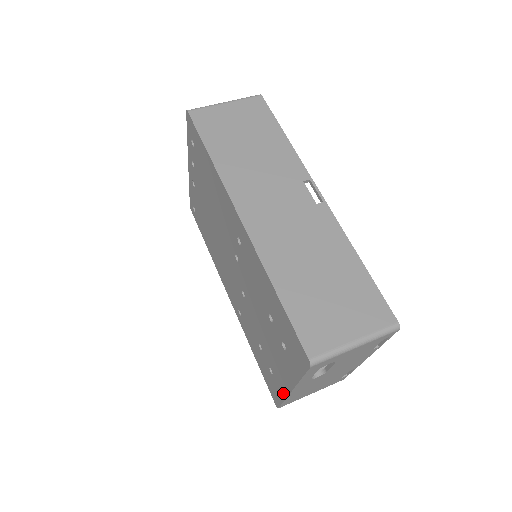
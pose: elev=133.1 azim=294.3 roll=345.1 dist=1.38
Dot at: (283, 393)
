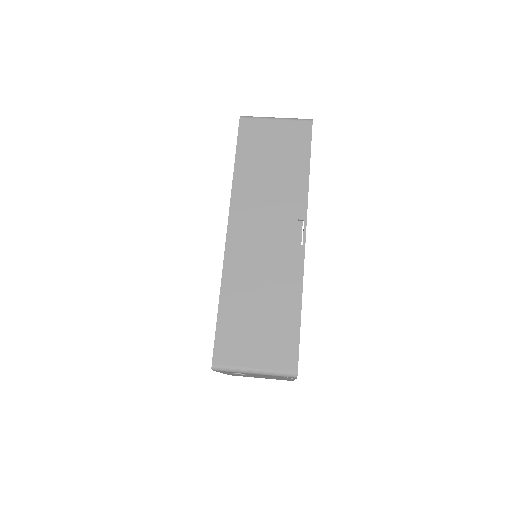
Dot at: occluded
